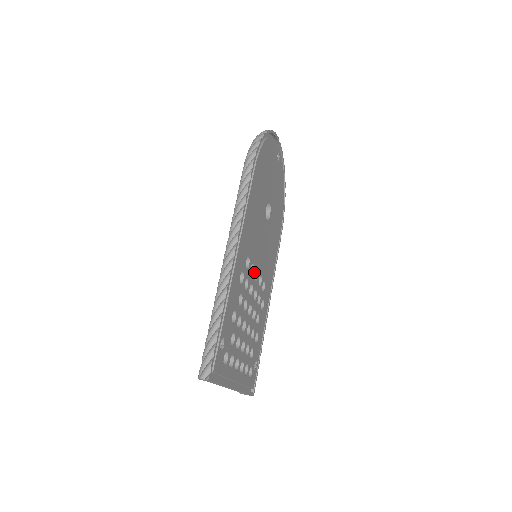
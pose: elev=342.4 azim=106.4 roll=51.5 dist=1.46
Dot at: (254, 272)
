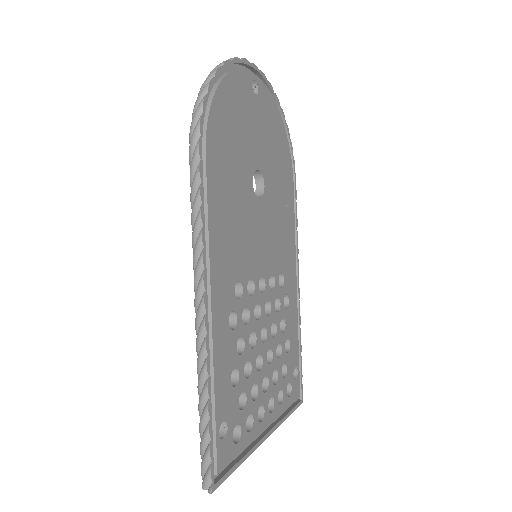
Dot at: (256, 285)
